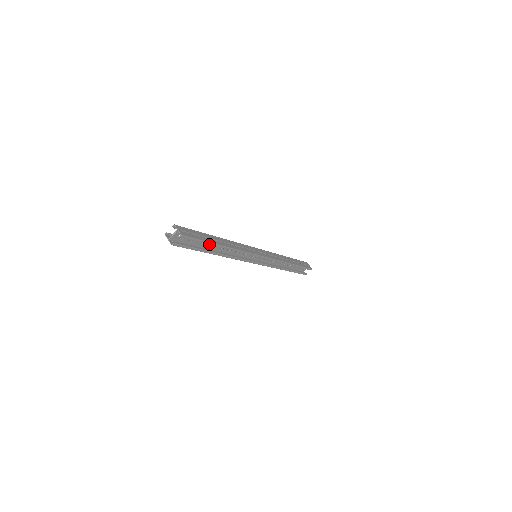
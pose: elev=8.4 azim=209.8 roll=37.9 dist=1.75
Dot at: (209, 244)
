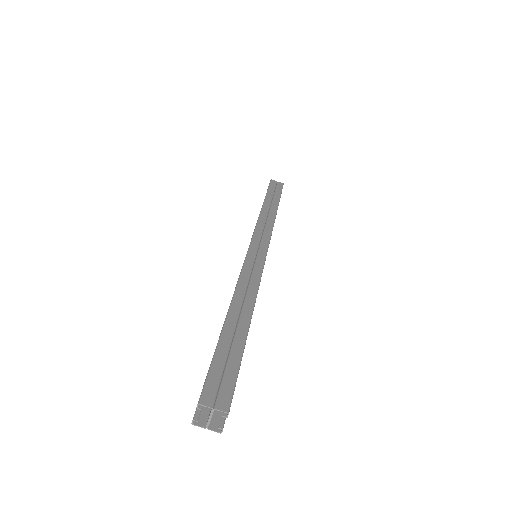
Dot at: (243, 348)
